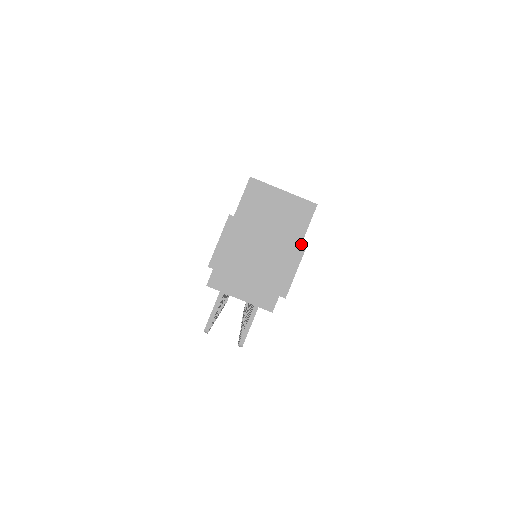
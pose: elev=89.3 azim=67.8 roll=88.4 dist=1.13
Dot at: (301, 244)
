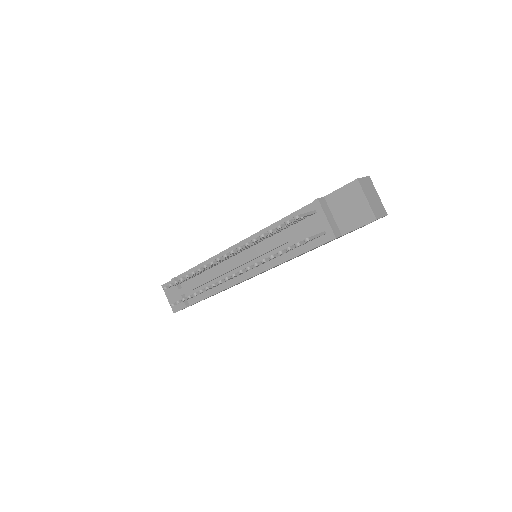
Dot at: (386, 212)
